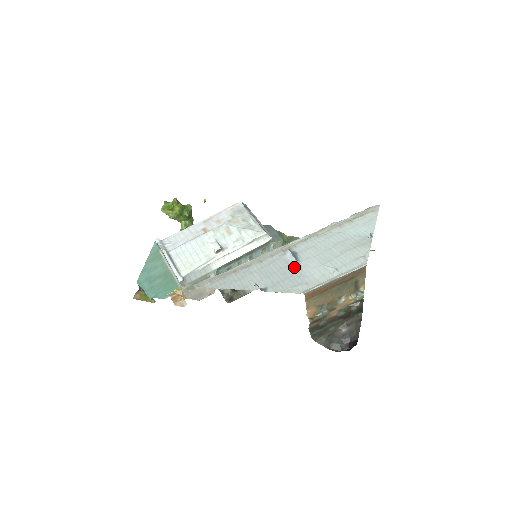
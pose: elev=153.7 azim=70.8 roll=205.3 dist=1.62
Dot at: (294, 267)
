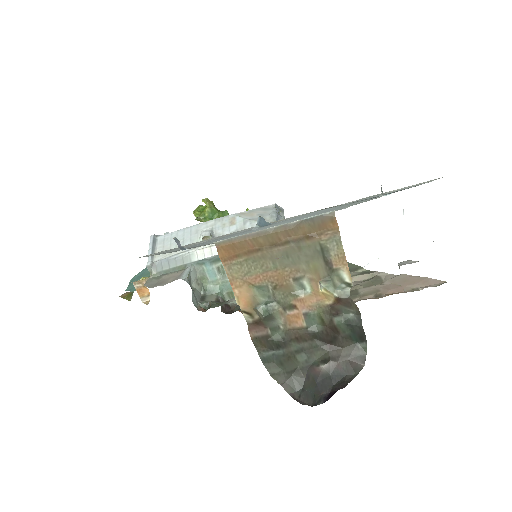
Dot at: (247, 231)
